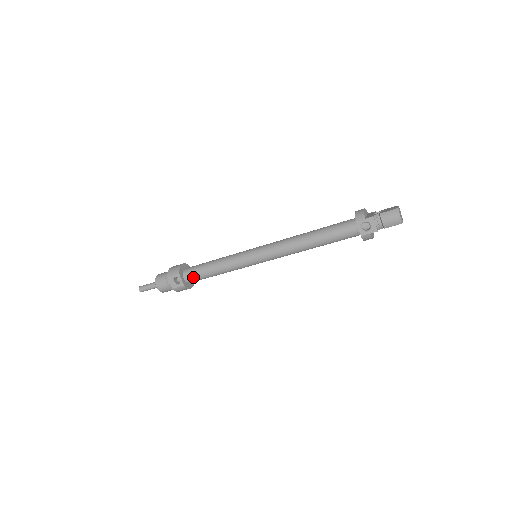
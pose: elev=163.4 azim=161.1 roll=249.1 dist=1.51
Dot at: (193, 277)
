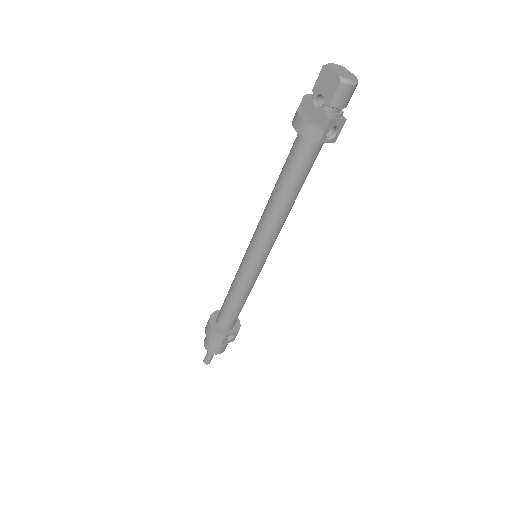
Dot at: (235, 321)
